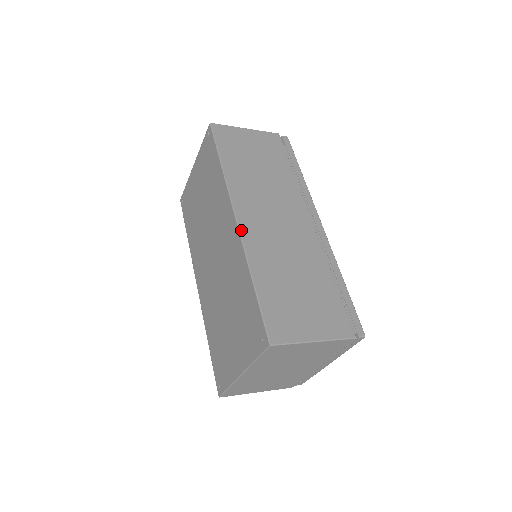
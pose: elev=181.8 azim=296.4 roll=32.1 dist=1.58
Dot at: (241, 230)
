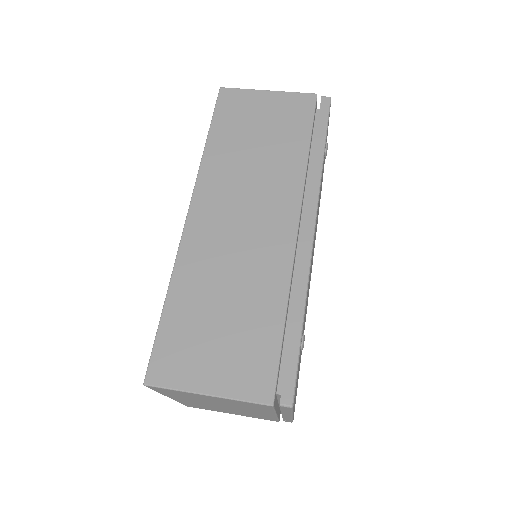
Dot at: (185, 231)
